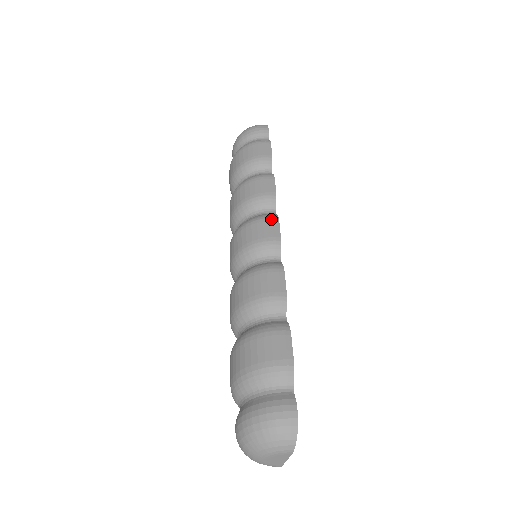
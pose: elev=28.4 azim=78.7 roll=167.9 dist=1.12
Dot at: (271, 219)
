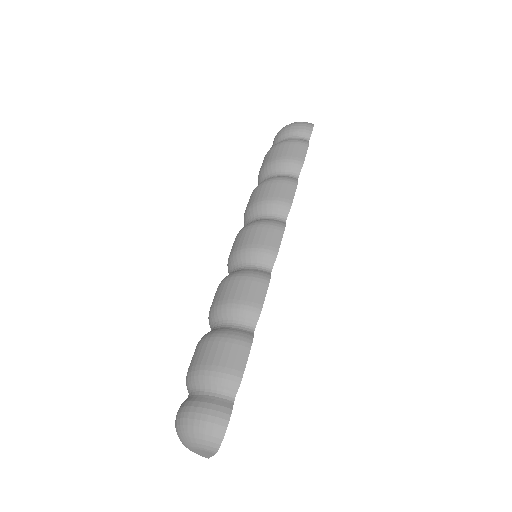
Dot at: (277, 227)
